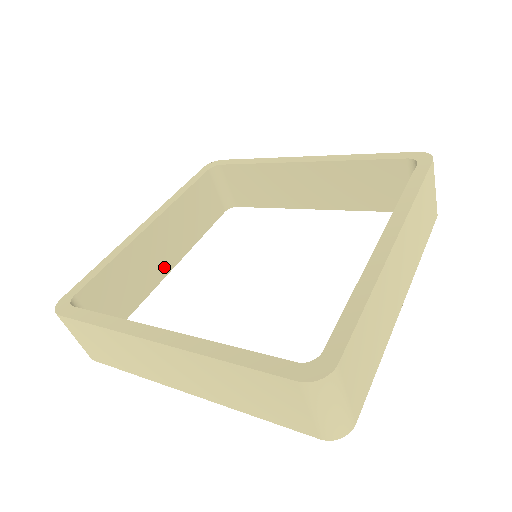
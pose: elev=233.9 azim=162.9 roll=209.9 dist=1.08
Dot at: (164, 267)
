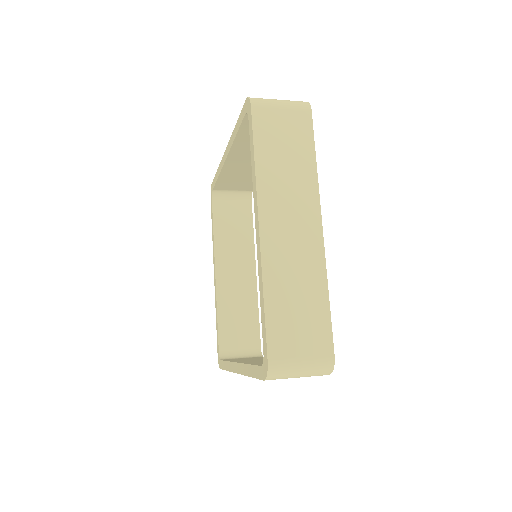
Dot at: occluded
